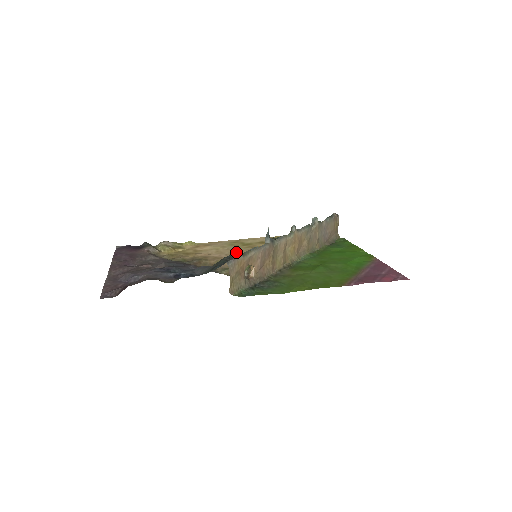
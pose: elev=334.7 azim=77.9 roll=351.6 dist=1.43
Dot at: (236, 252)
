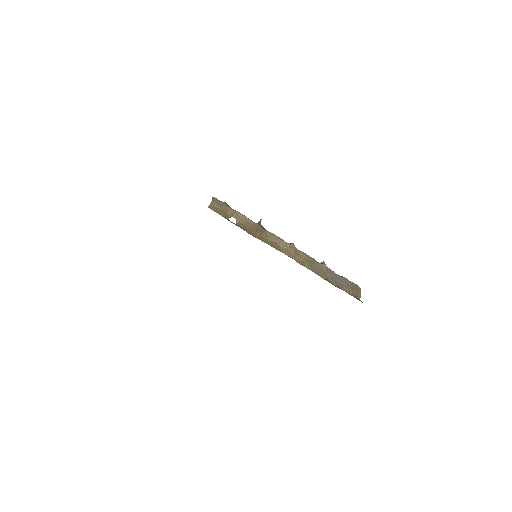
Dot at: occluded
